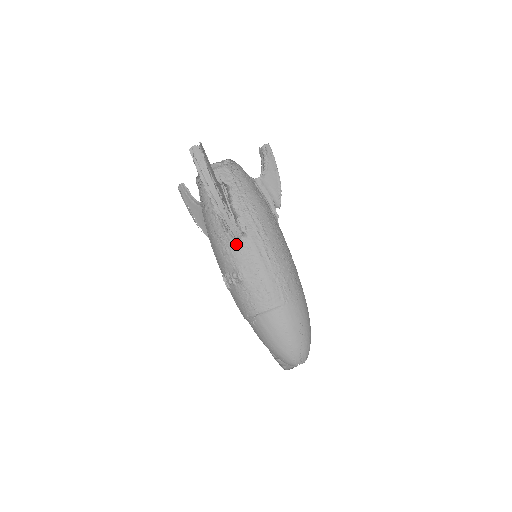
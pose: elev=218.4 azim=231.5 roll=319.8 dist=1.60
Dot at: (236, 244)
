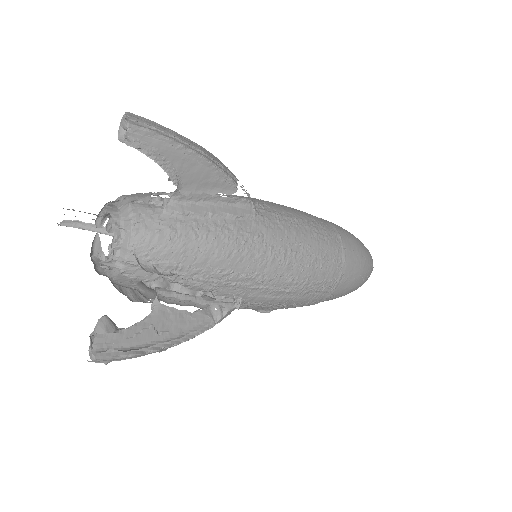
Dot at: occluded
